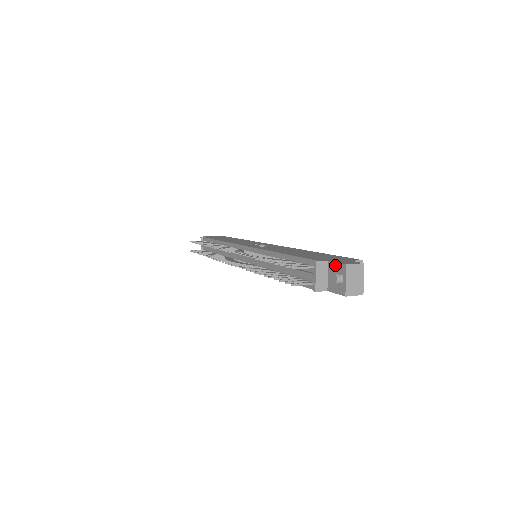
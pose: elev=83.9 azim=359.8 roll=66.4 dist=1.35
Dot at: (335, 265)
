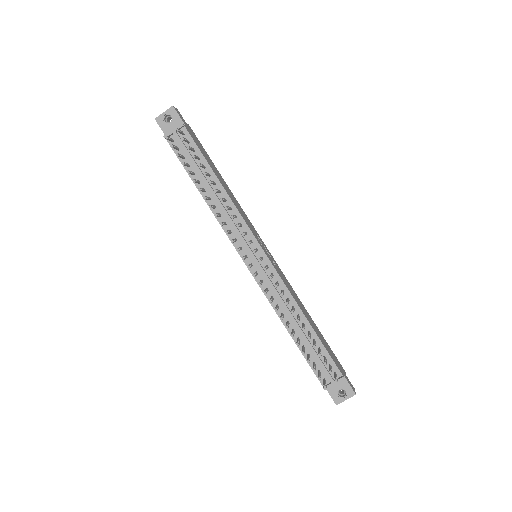
Dot at: (347, 385)
